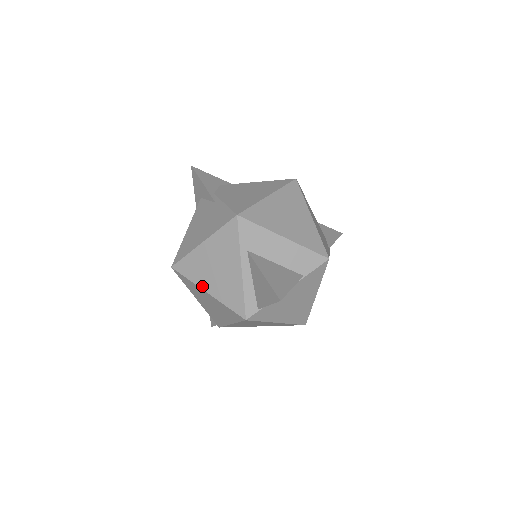
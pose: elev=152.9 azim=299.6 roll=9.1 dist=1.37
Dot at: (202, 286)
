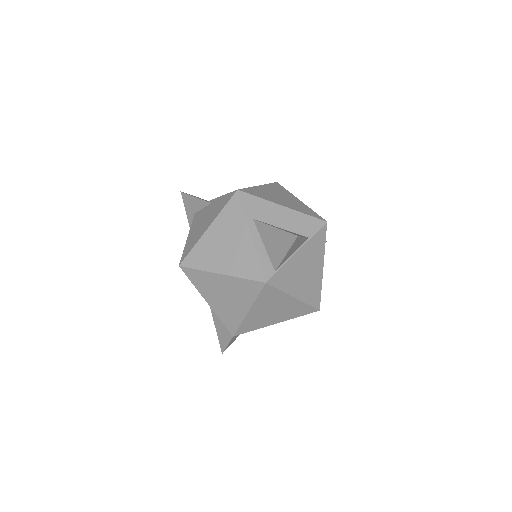
Dot at: (214, 270)
